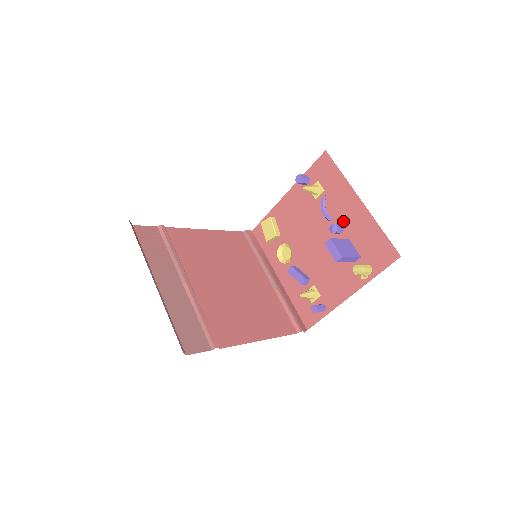
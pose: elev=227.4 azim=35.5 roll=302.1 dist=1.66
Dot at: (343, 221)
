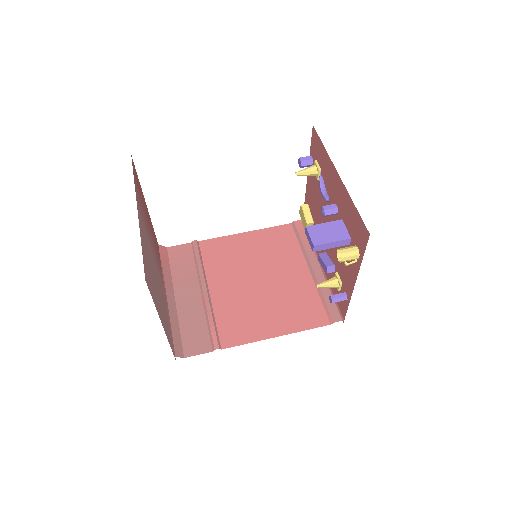
Dot at: (335, 200)
